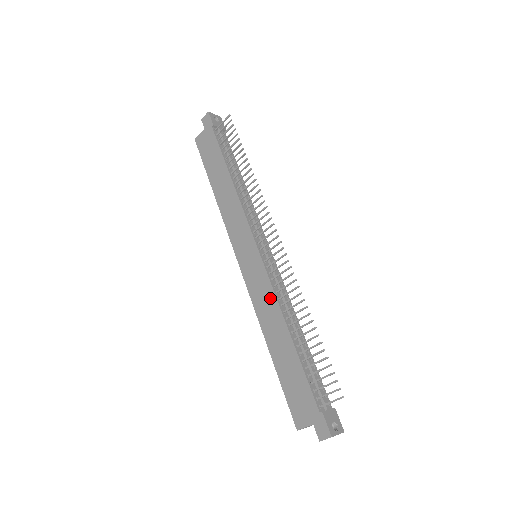
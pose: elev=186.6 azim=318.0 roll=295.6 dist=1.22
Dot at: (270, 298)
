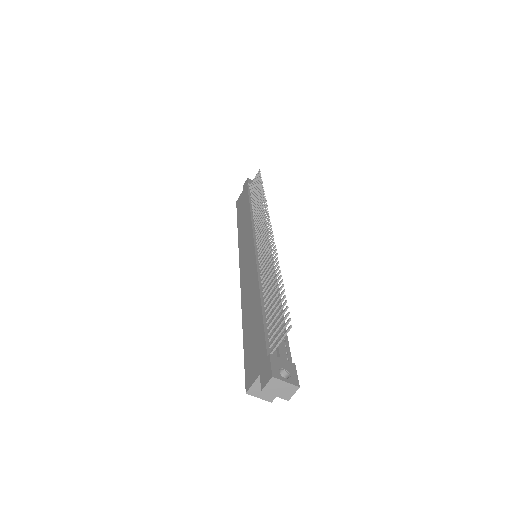
Dot at: (253, 275)
